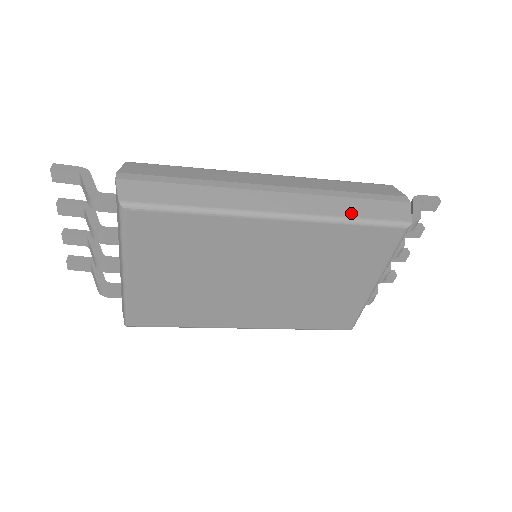
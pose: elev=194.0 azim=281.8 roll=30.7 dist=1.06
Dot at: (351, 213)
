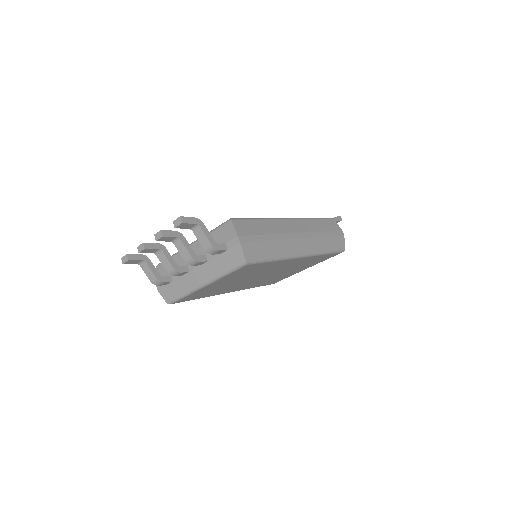
Dot at: (327, 248)
